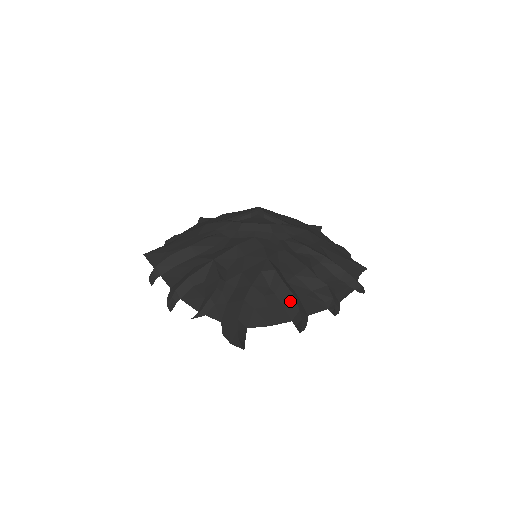
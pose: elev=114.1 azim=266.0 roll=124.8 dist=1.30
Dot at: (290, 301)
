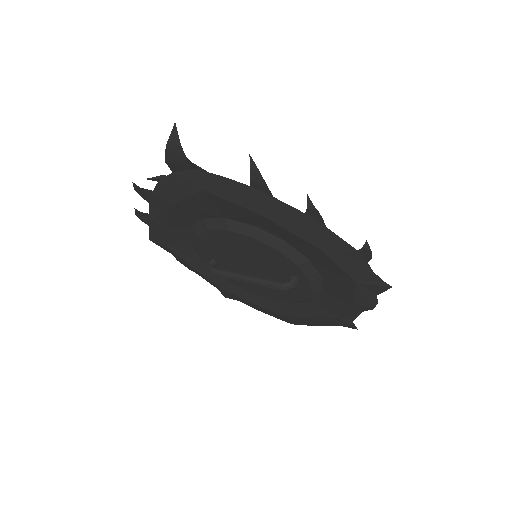
Dot at: occluded
